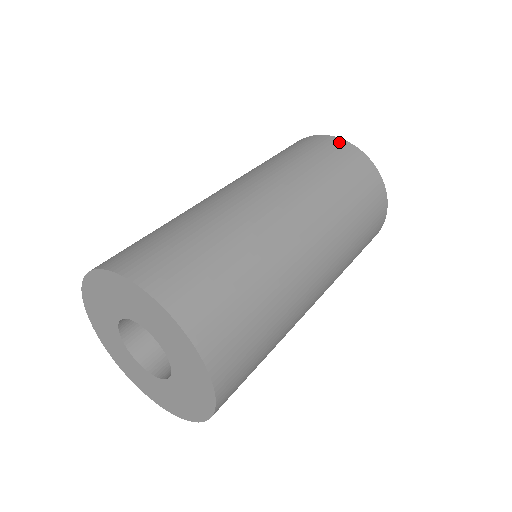
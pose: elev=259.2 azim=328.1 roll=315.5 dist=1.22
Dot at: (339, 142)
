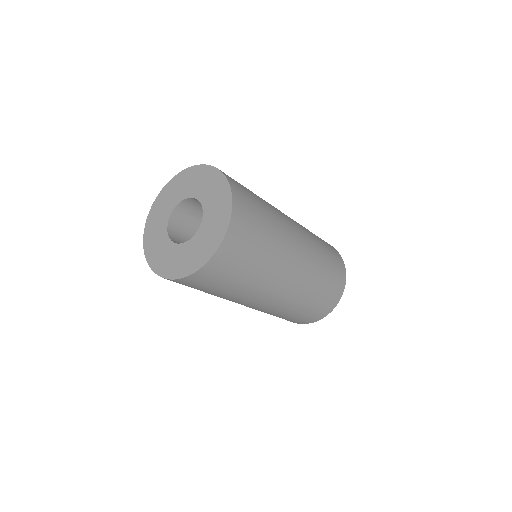
Dot at: occluded
